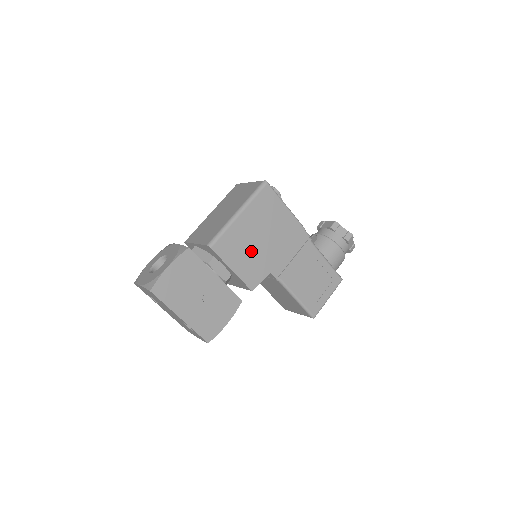
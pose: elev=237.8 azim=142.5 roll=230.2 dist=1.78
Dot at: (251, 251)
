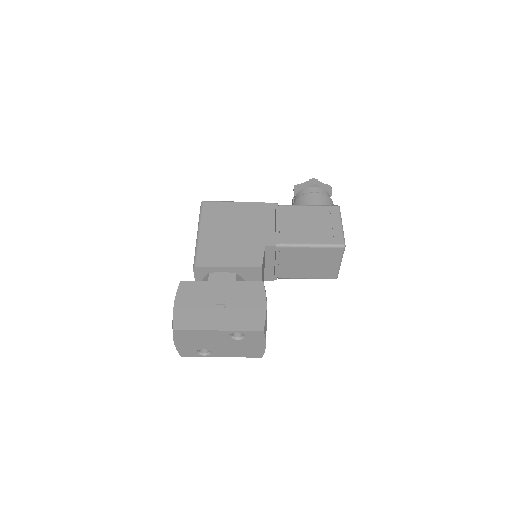
Dot at: (233, 245)
